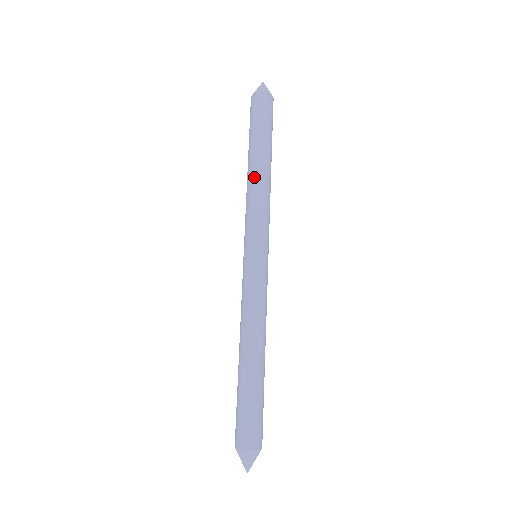
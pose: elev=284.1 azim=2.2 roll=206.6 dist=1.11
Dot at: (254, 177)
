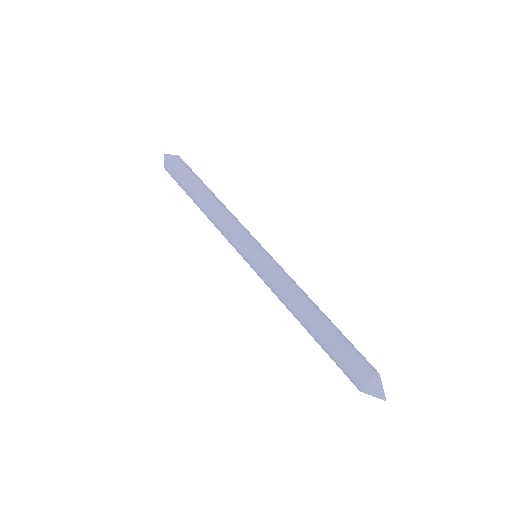
Dot at: (208, 212)
